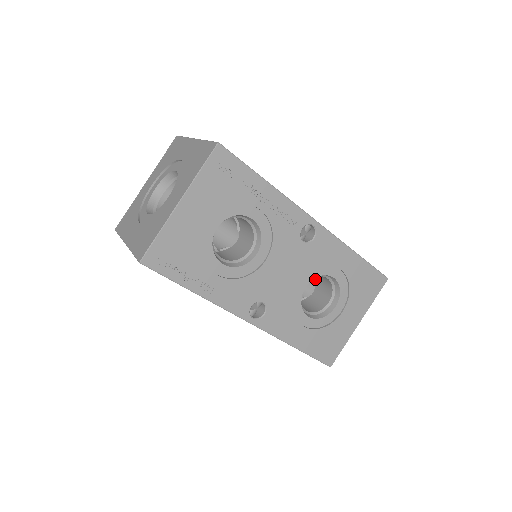
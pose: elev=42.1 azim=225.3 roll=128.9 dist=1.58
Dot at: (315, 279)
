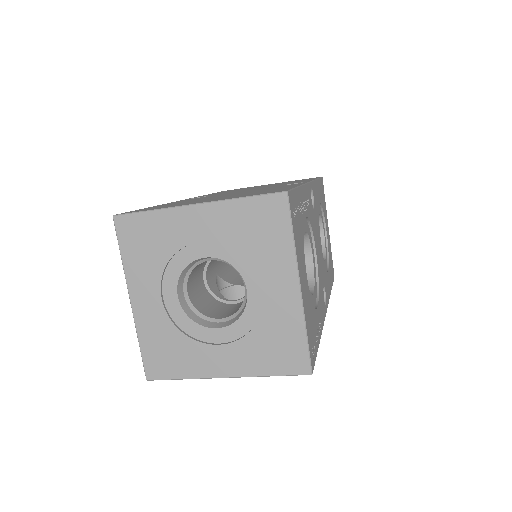
Dot at: occluded
